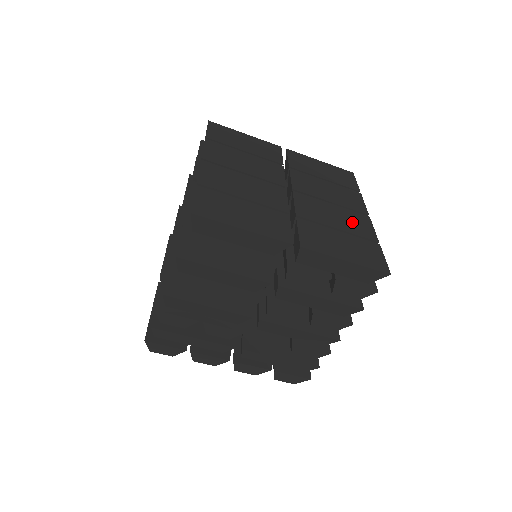
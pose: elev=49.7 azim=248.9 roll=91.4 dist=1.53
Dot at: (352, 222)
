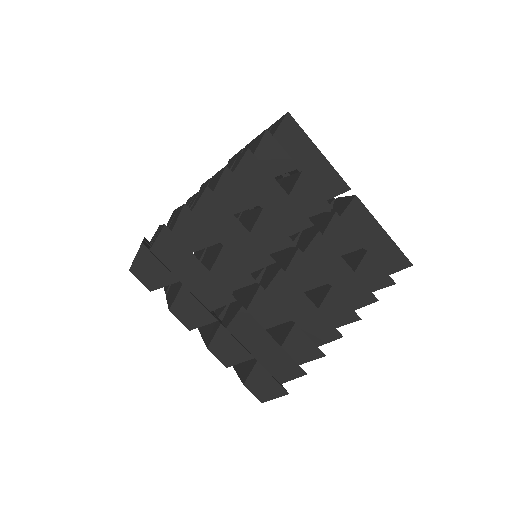
Dot at: occluded
